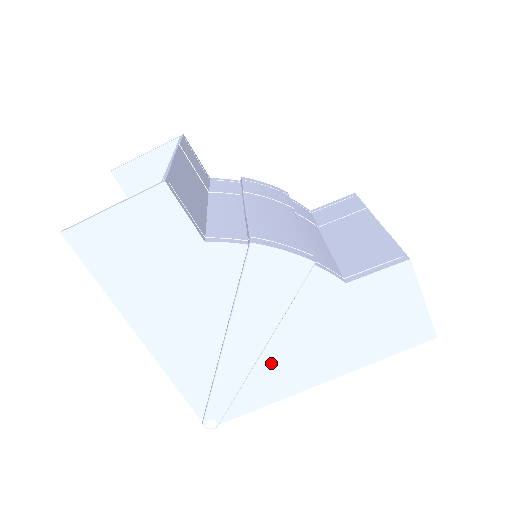
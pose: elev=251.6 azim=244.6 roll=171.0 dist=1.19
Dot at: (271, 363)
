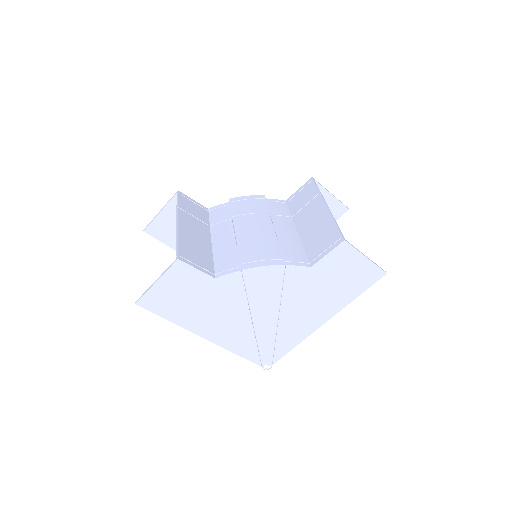
Dot at: (287, 323)
